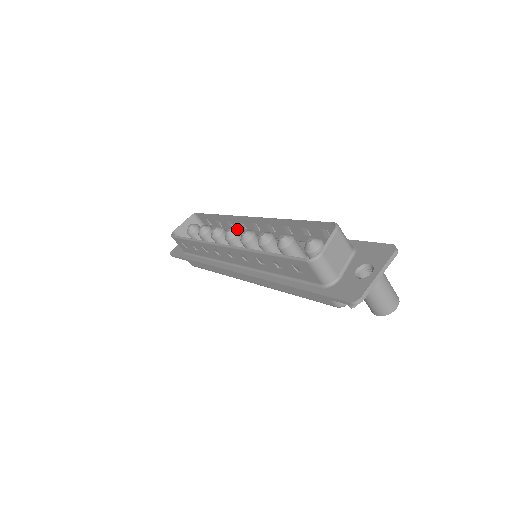
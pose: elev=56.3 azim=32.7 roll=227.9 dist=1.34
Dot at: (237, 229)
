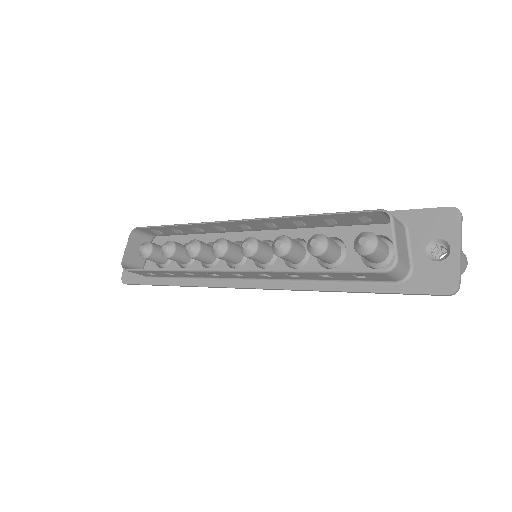
Dot at: (223, 239)
